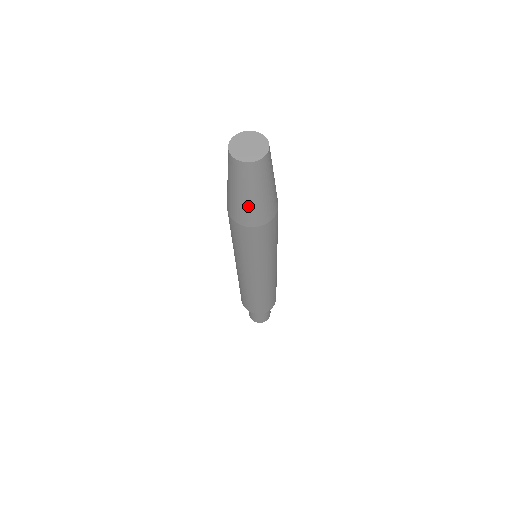
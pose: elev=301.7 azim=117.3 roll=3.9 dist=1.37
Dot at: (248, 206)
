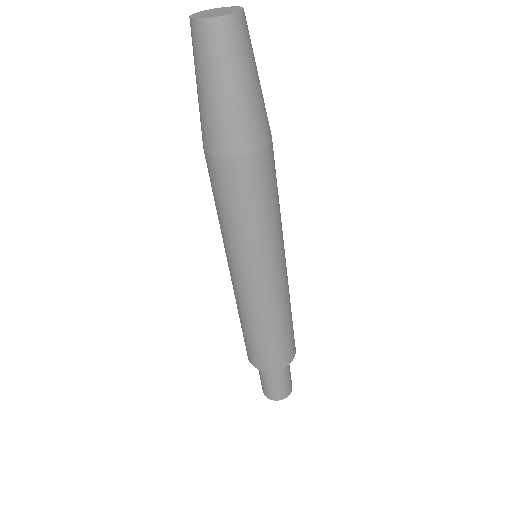
Dot at: (223, 112)
